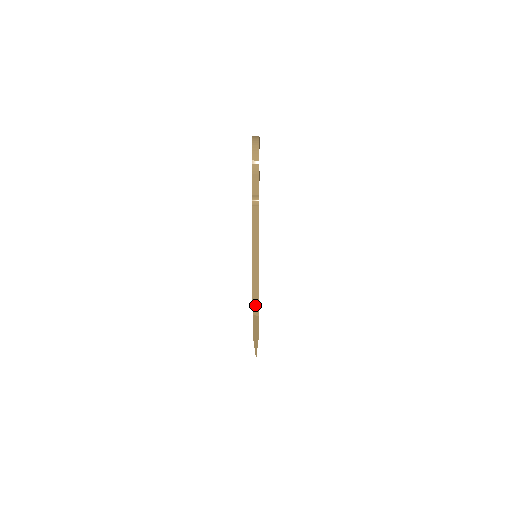
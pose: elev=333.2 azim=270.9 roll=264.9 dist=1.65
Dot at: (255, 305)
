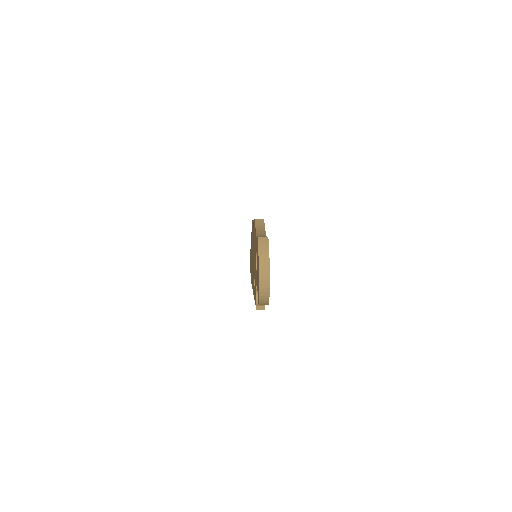
Dot at: occluded
